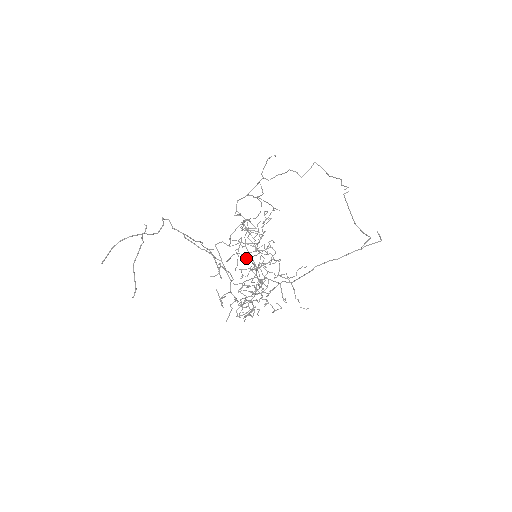
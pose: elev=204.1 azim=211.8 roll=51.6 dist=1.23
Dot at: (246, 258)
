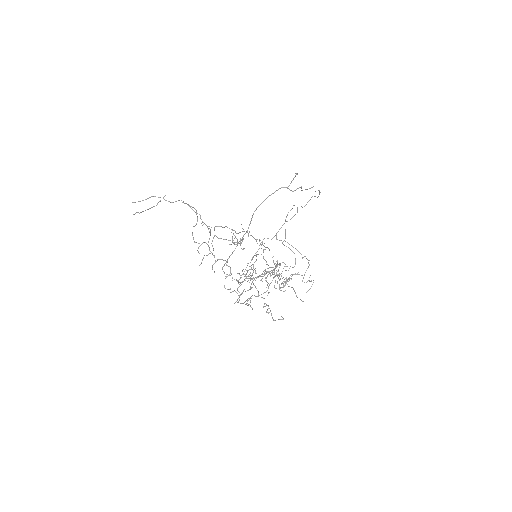
Dot at: occluded
